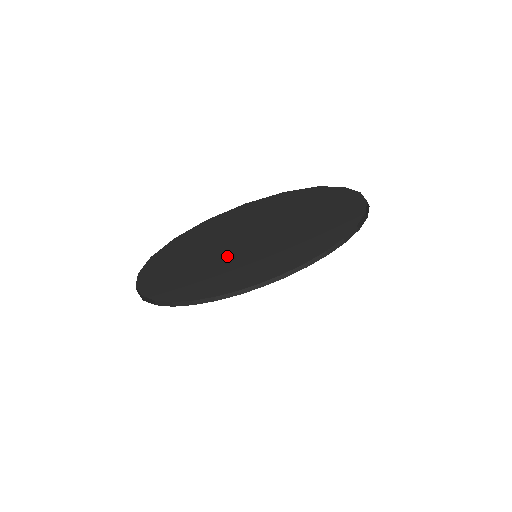
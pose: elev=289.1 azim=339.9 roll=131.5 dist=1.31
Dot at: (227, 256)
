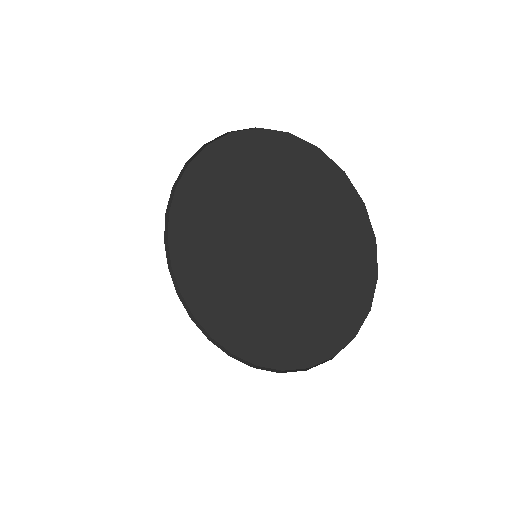
Dot at: (240, 226)
